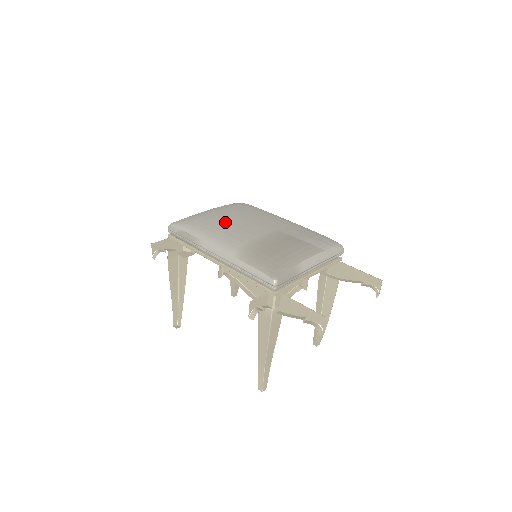
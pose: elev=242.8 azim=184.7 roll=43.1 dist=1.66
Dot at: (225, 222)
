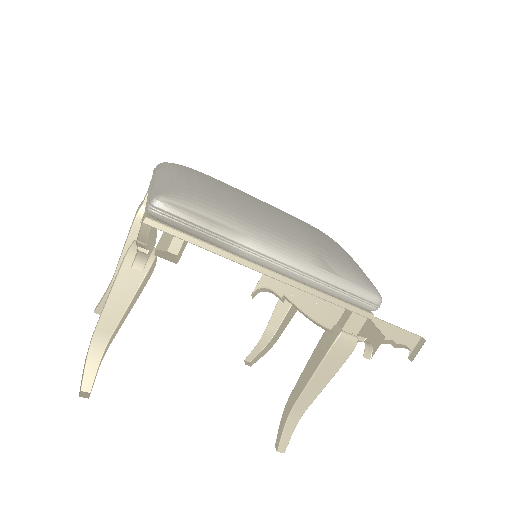
Dot at: (242, 202)
